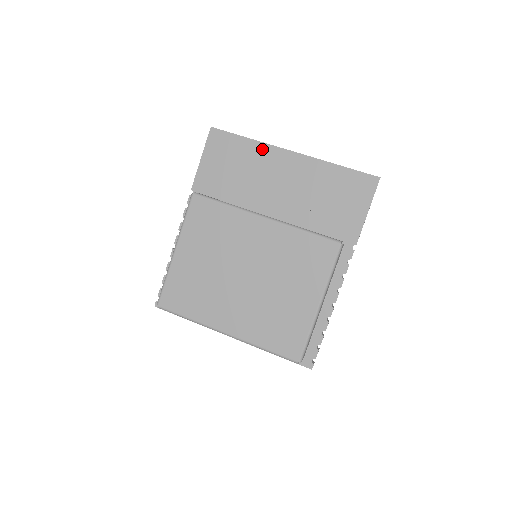
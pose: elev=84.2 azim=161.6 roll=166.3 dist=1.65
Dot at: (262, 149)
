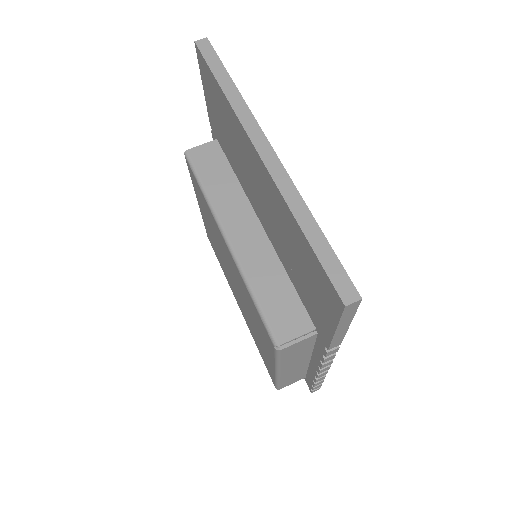
Dot at: (234, 119)
